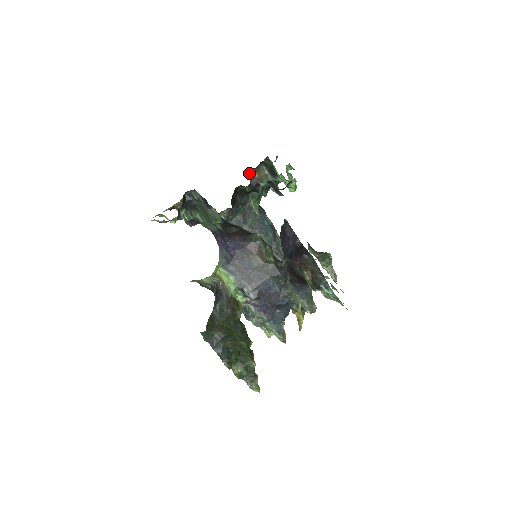
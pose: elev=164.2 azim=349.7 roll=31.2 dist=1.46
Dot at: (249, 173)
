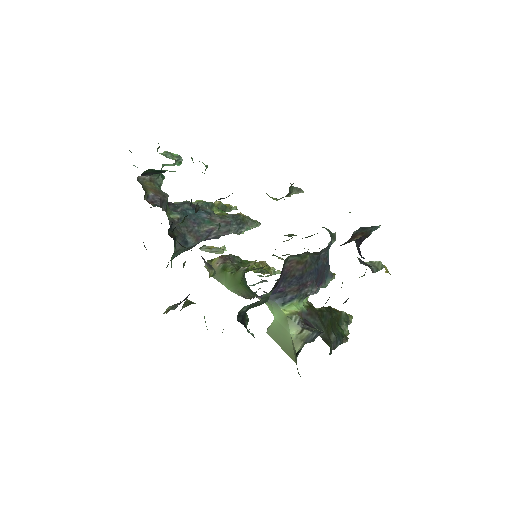
Dot at: (147, 201)
